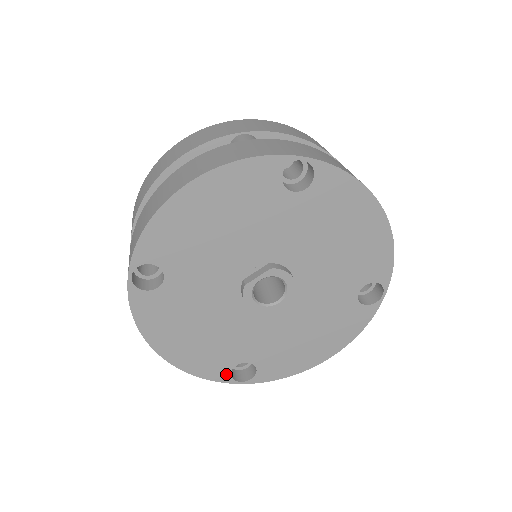
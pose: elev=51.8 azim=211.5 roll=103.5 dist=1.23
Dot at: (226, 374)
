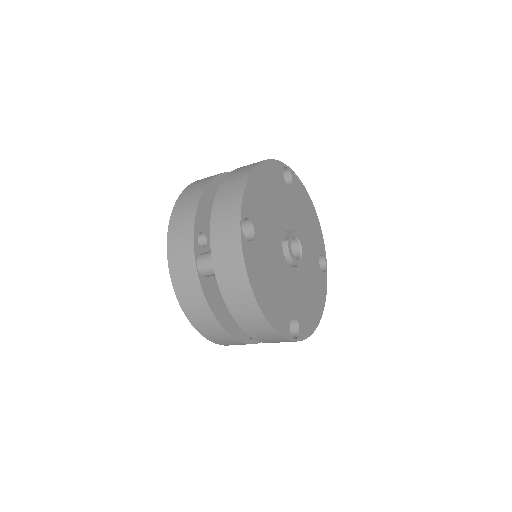
Dot at: (288, 330)
